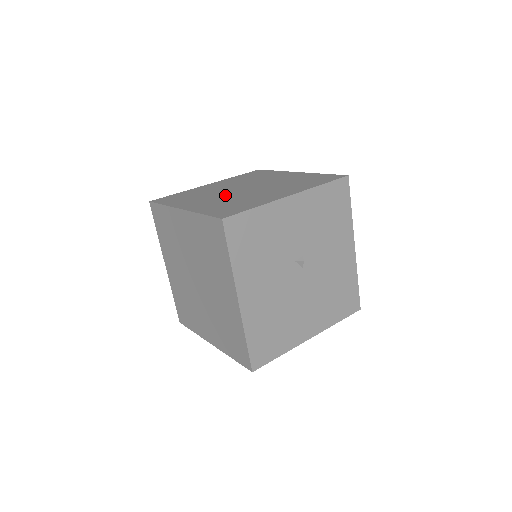
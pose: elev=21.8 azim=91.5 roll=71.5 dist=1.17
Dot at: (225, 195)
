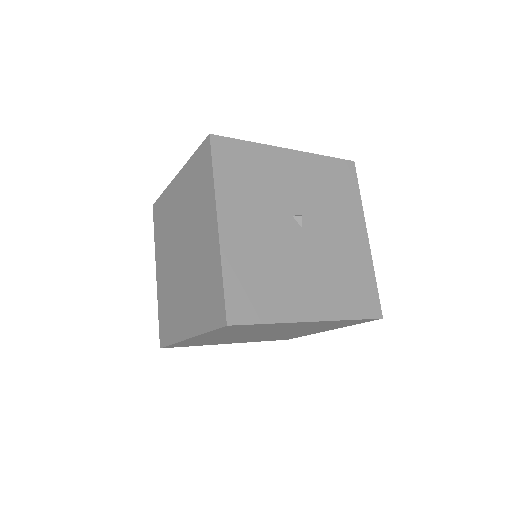
Dot at: occluded
